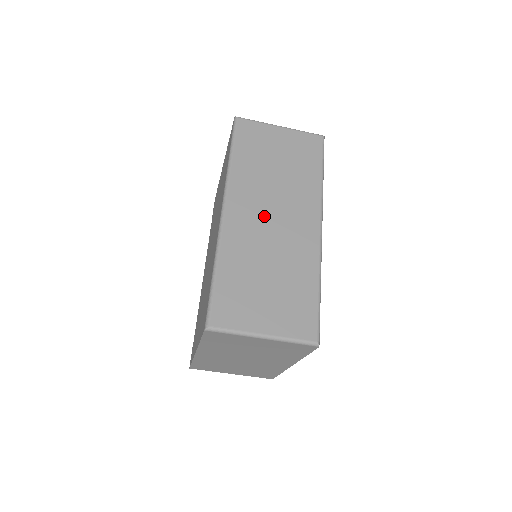
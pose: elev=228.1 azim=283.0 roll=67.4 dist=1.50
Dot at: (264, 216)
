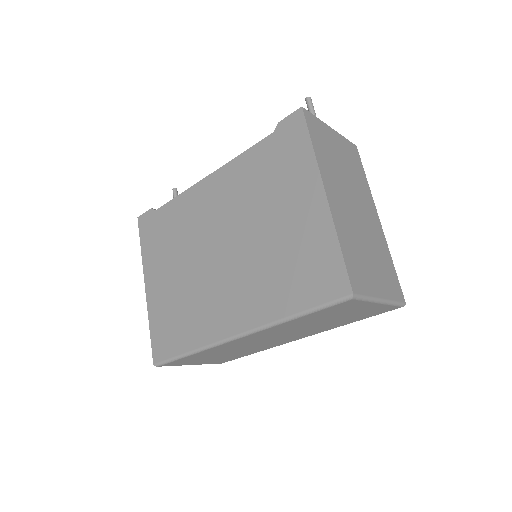
Dot at: (267, 339)
